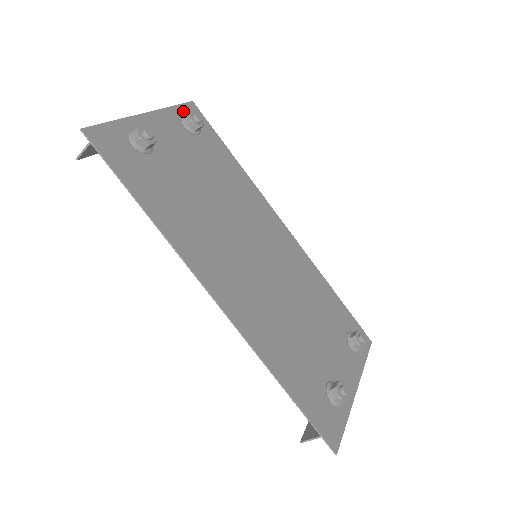
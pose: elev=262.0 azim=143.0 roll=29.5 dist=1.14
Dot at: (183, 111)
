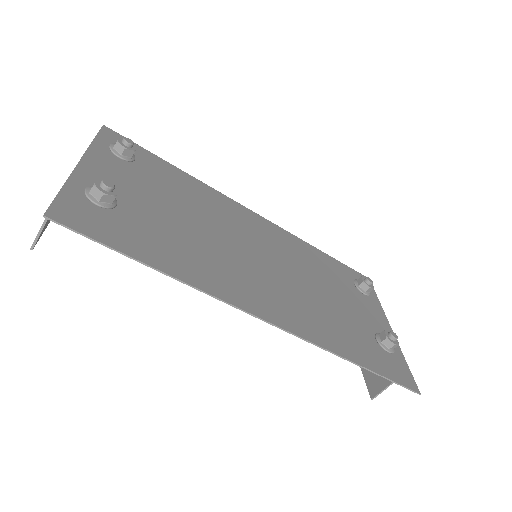
Dot at: (105, 141)
